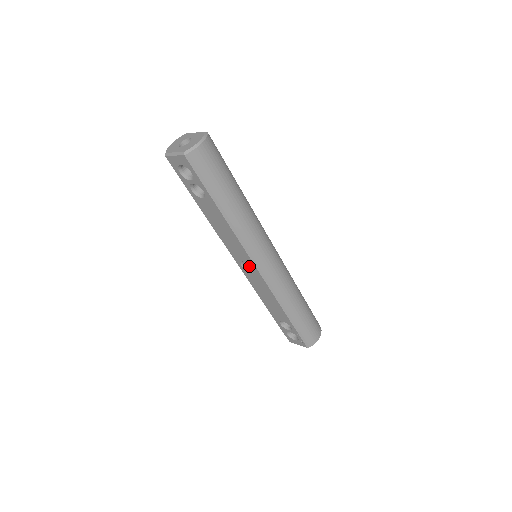
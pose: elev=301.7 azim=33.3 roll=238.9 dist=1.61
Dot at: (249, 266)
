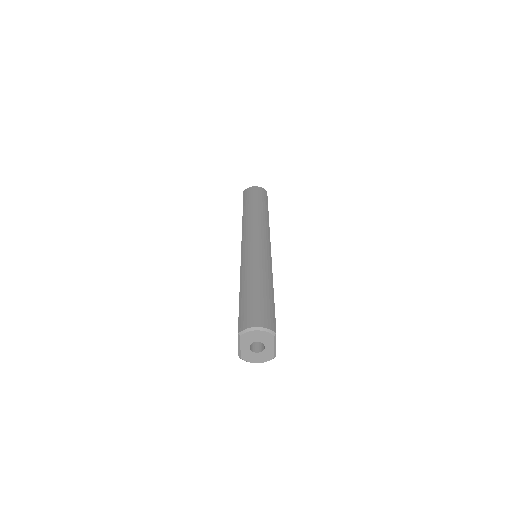
Dot at: occluded
